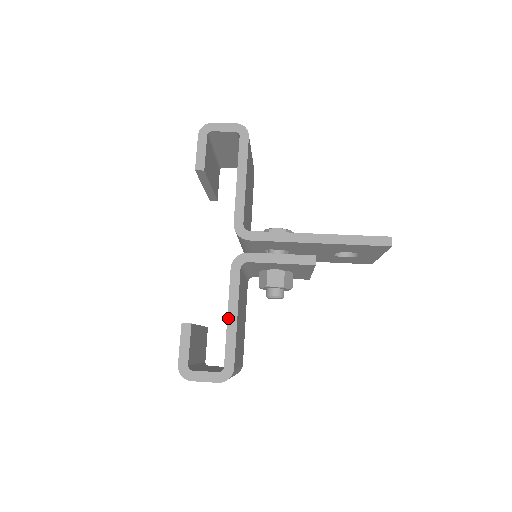
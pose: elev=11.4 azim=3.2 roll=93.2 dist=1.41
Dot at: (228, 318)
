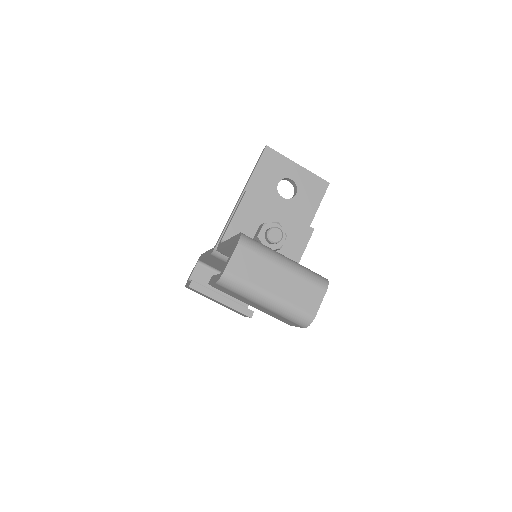
Dot at: (226, 246)
